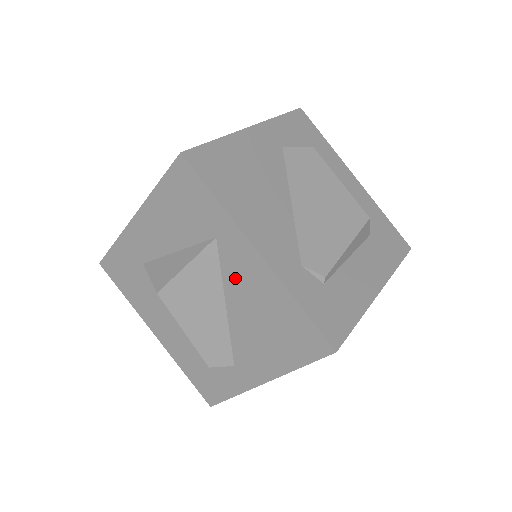
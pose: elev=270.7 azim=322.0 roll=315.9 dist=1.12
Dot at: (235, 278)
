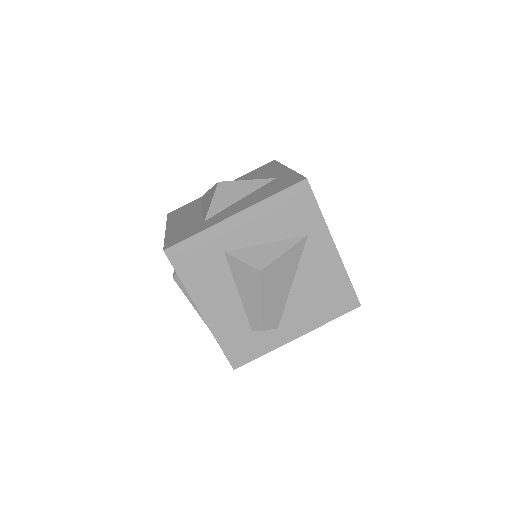
Dot at: (310, 262)
